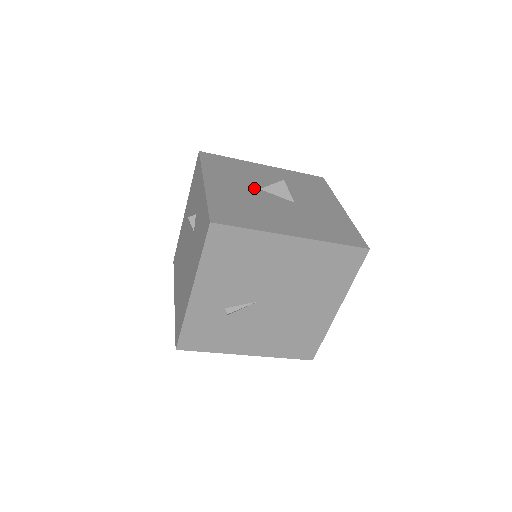
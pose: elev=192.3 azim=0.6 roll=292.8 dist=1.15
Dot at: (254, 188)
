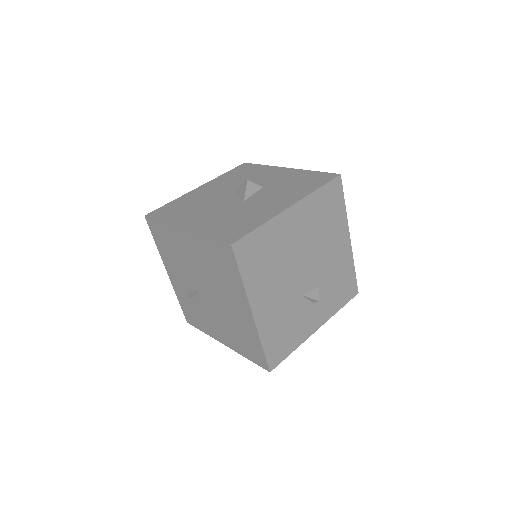
Dot at: (230, 190)
